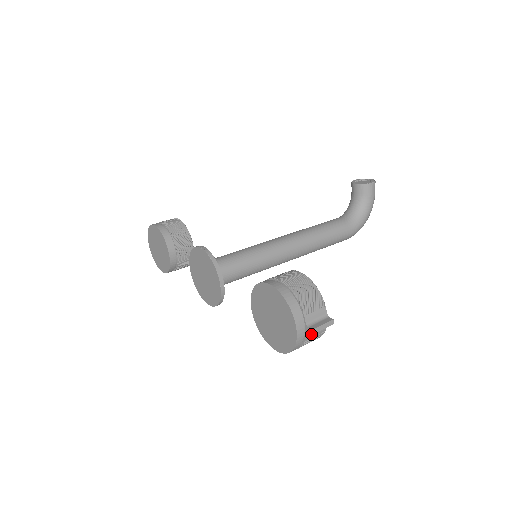
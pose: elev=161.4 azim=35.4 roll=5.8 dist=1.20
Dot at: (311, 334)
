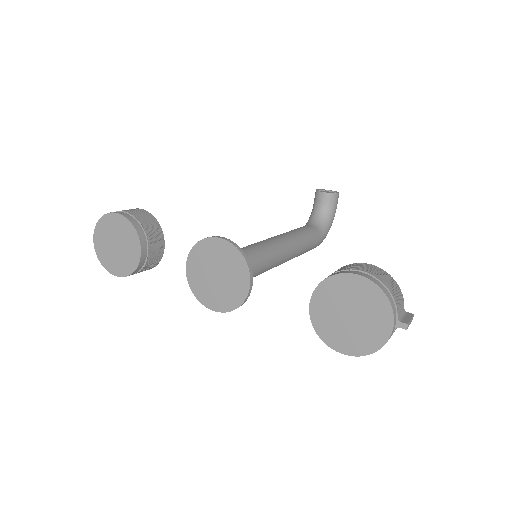
Dot at: (394, 331)
